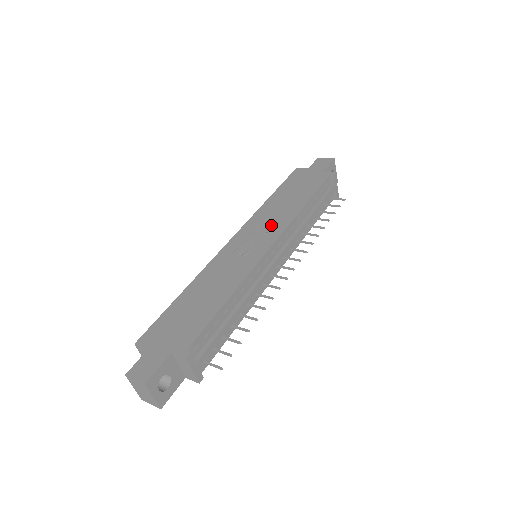
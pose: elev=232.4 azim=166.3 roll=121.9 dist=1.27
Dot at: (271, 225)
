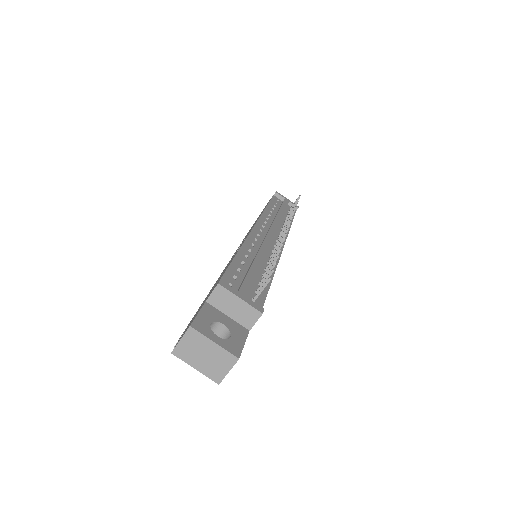
Dot at: occluded
